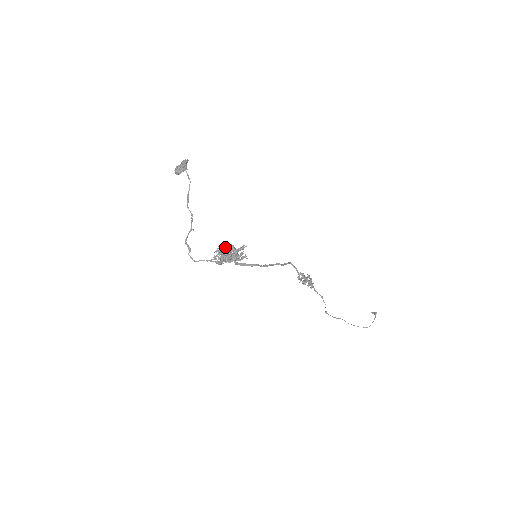
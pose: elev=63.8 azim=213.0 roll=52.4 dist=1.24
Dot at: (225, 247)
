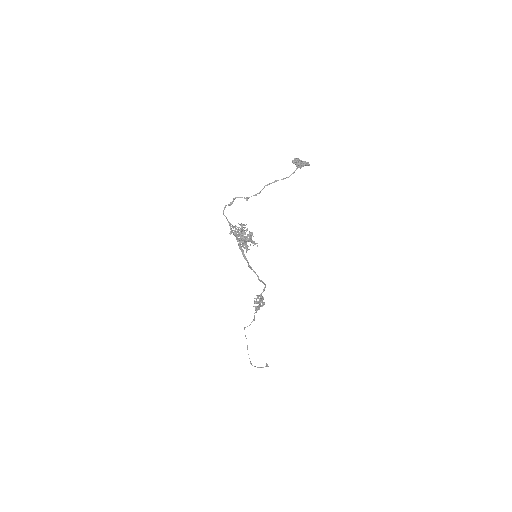
Dot at: (246, 231)
